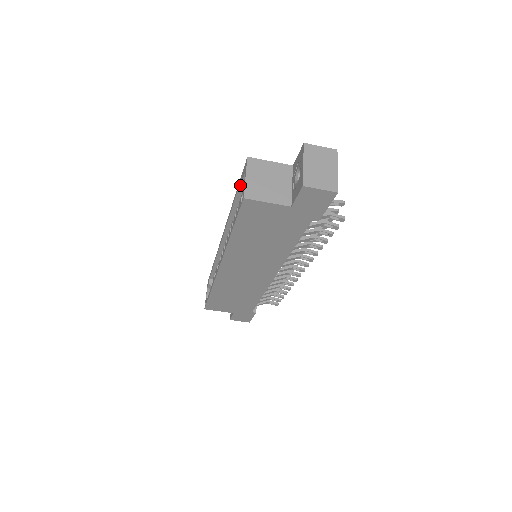
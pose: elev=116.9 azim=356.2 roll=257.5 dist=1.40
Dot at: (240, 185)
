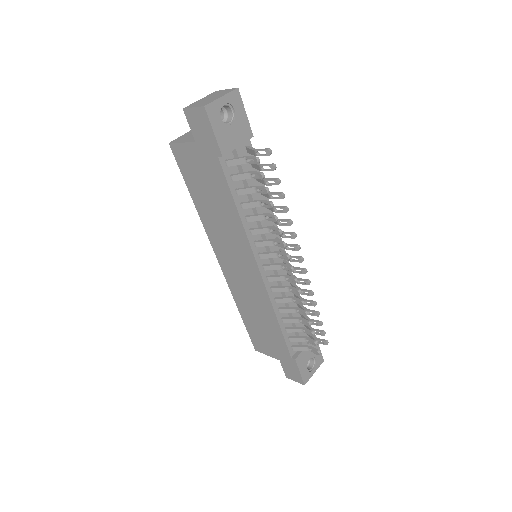
Dot at: occluded
